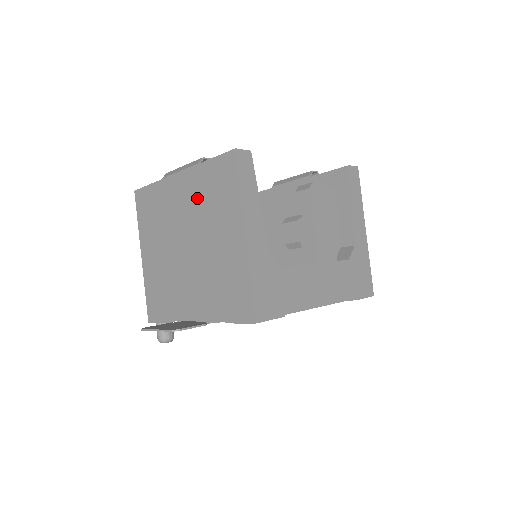
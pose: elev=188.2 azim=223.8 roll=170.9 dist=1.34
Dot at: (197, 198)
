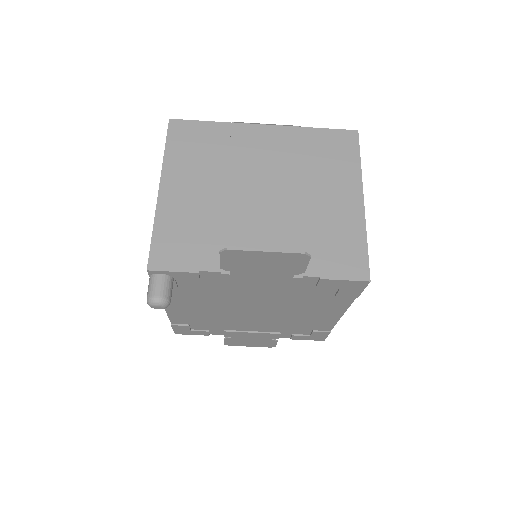
Dot at: (294, 153)
